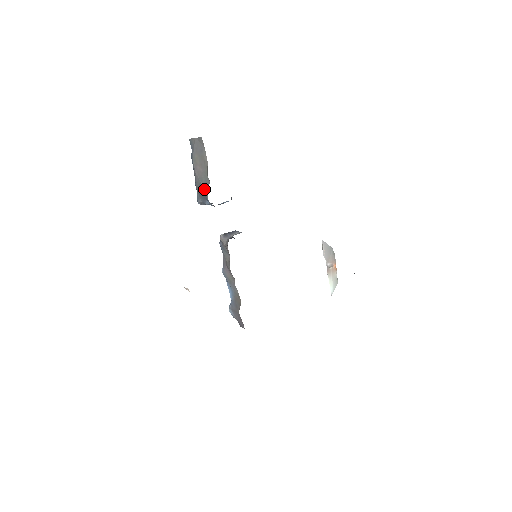
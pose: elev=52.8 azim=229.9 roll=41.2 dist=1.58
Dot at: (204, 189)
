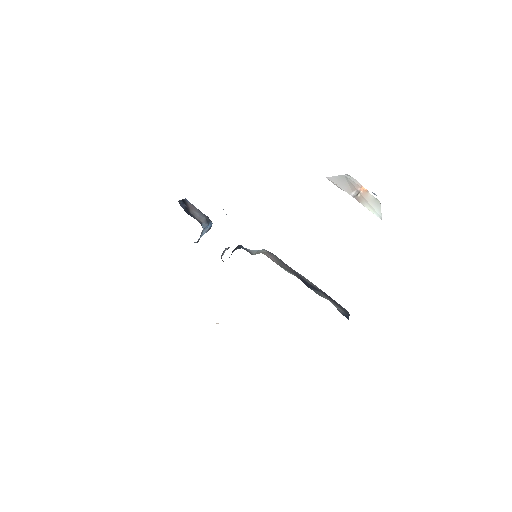
Dot at: occluded
